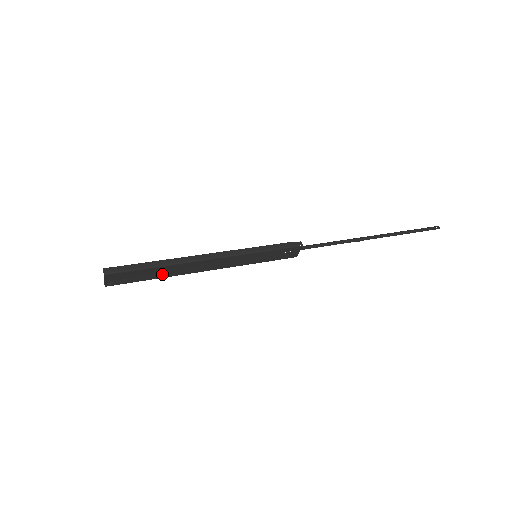
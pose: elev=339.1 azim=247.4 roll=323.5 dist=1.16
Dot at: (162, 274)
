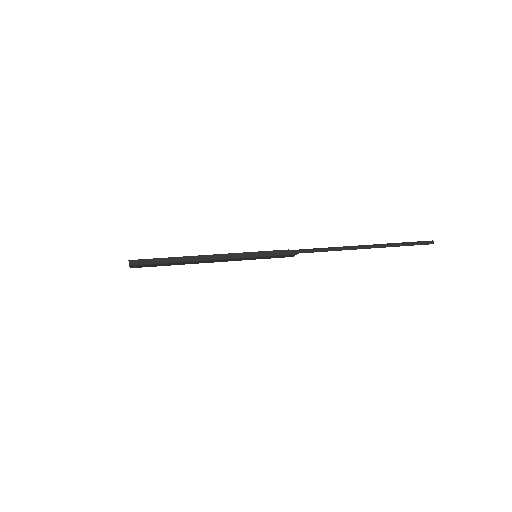
Dot at: (176, 264)
